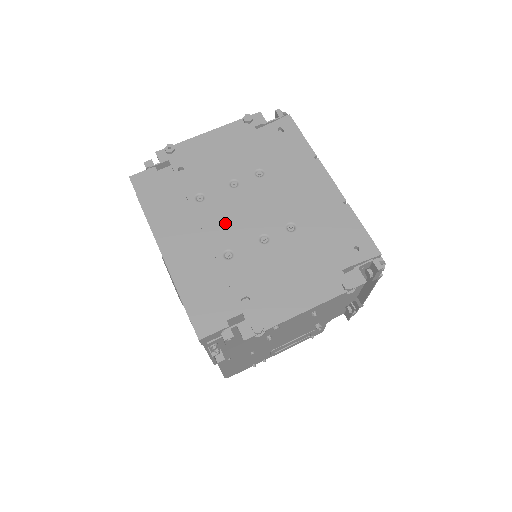
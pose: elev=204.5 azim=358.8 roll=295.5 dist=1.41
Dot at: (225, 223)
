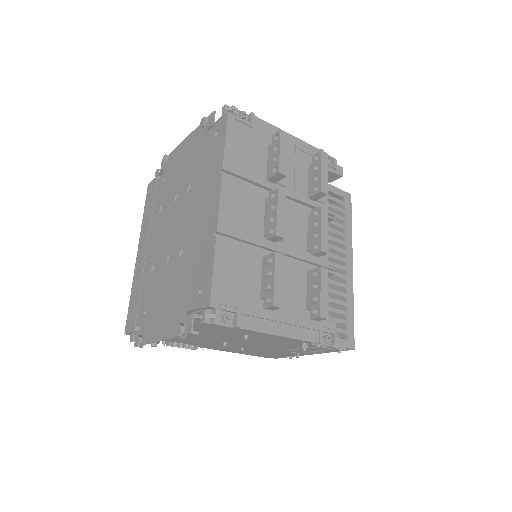
Dot at: (161, 238)
